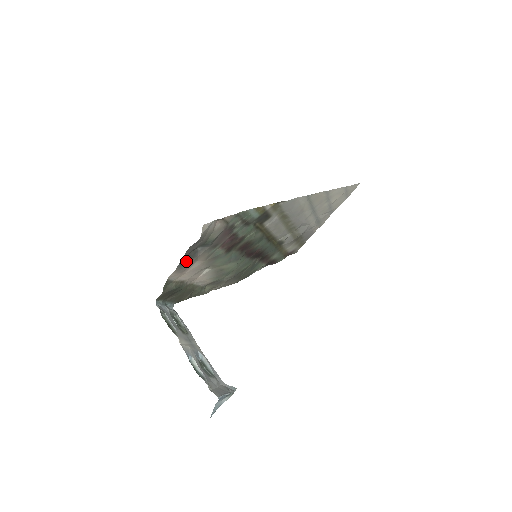
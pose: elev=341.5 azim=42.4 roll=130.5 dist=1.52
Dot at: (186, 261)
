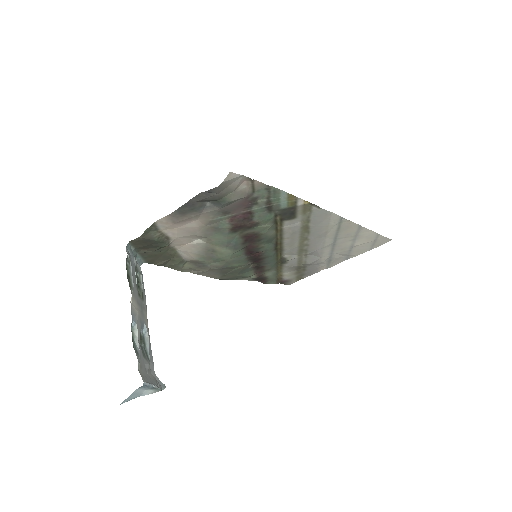
Dot at: (187, 210)
